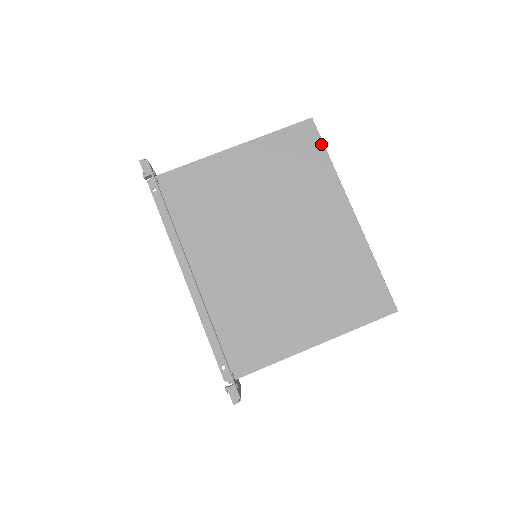
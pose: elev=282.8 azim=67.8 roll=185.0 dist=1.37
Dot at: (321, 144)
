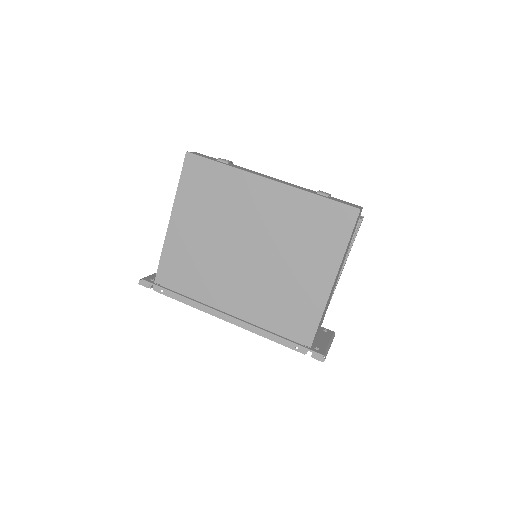
Dot at: (208, 161)
